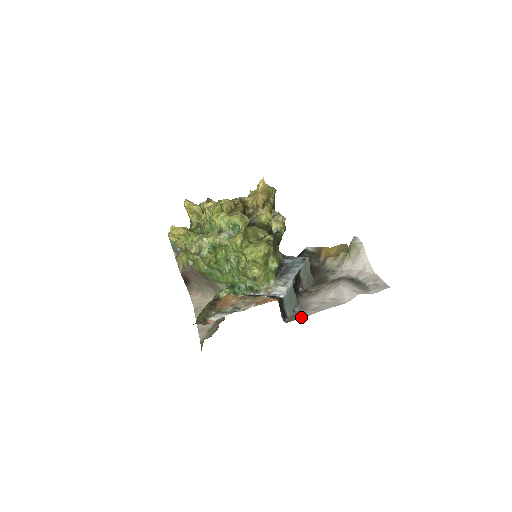
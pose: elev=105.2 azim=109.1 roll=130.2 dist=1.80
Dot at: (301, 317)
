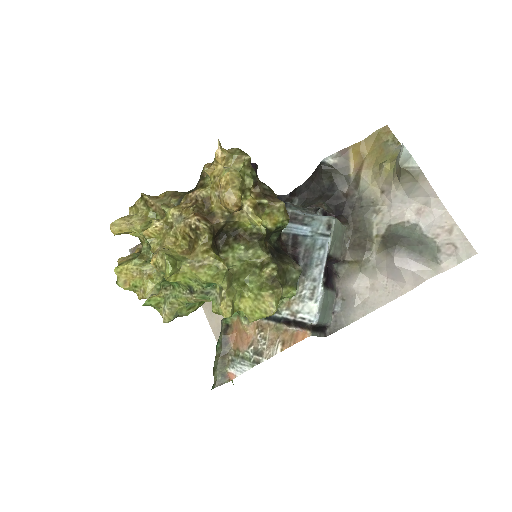
Dot at: (347, 323)
